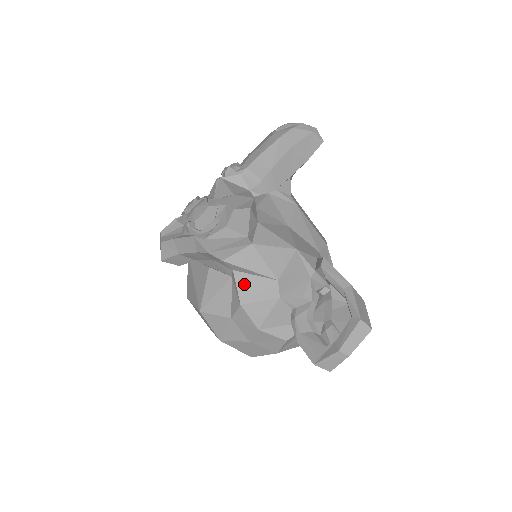
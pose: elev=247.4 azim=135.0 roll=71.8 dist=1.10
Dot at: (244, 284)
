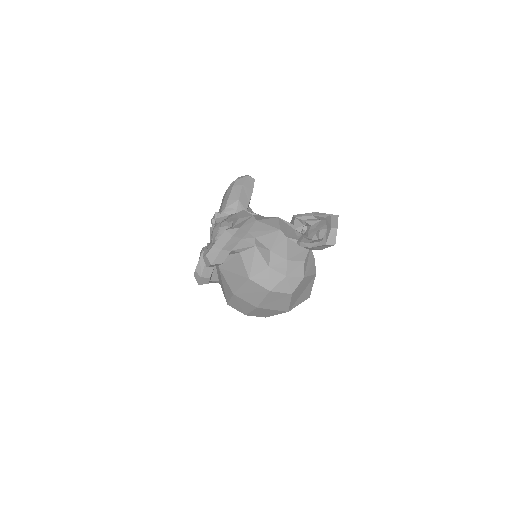
Dot at: (265, 241)
